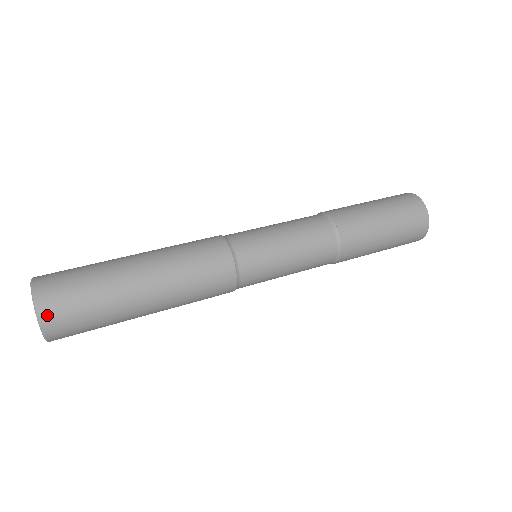
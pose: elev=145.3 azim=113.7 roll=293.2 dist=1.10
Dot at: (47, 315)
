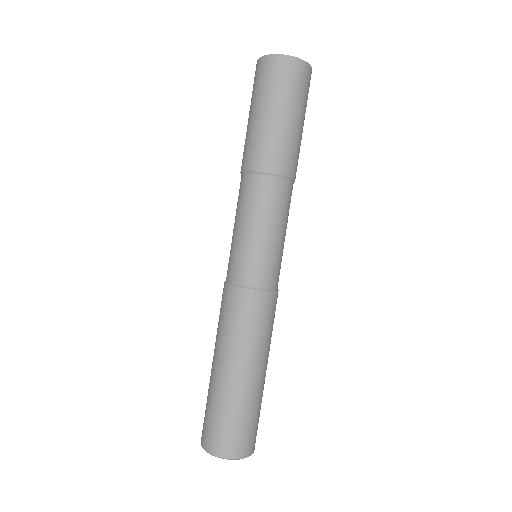
Dot at: occluded
